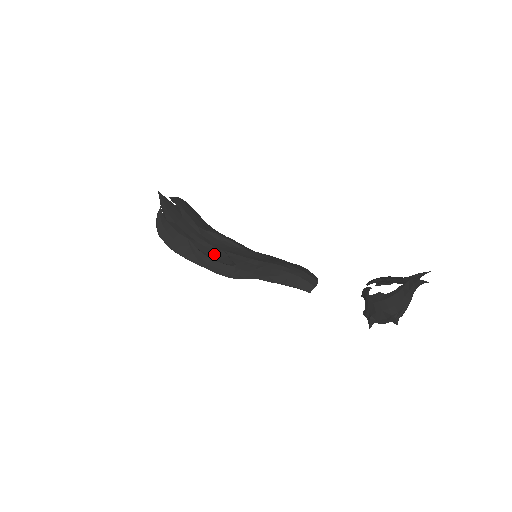
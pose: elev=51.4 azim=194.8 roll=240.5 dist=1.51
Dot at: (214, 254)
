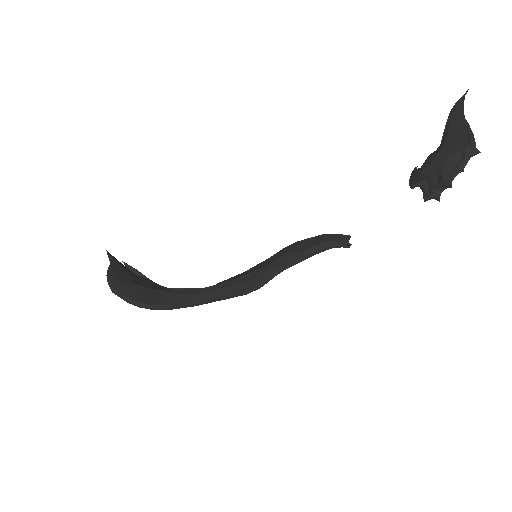
Dot at: occluded
